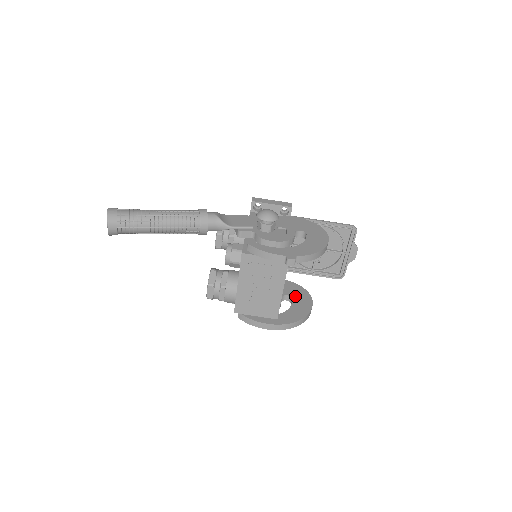
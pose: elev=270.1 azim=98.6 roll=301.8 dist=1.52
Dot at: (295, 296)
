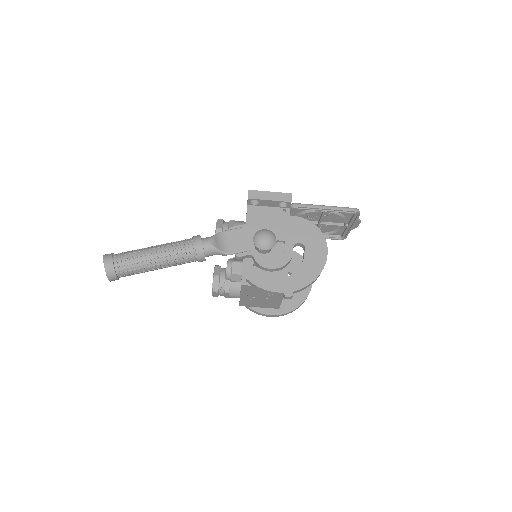
Dot at: occluded
